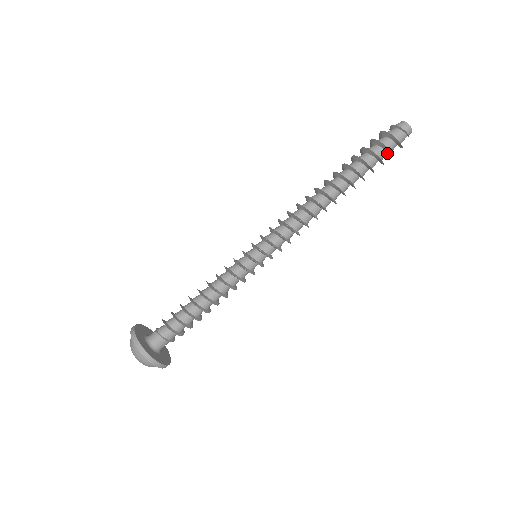
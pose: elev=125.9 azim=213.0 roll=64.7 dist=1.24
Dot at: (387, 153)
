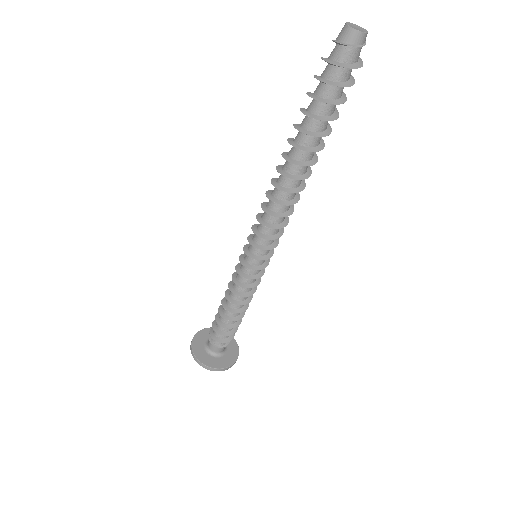
Dot at: occluded
